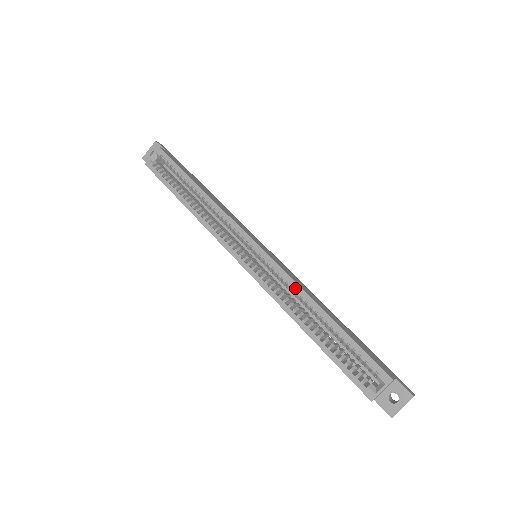
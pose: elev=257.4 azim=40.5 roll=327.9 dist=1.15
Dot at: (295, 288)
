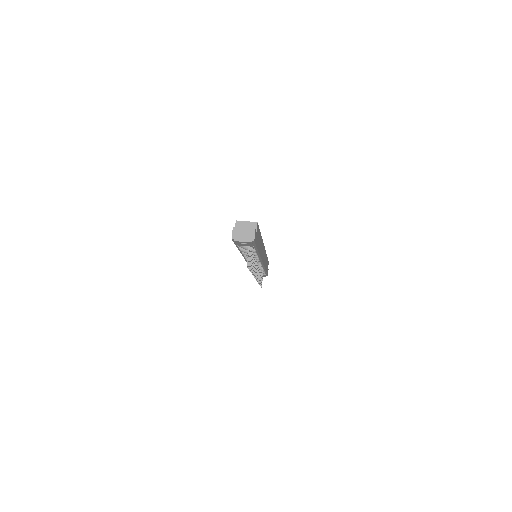
Dot at: occluded
